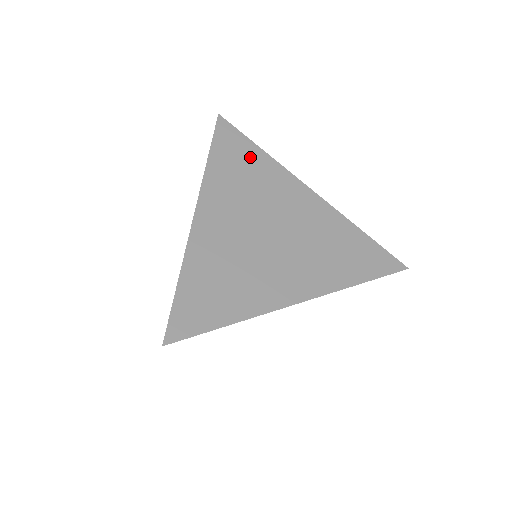
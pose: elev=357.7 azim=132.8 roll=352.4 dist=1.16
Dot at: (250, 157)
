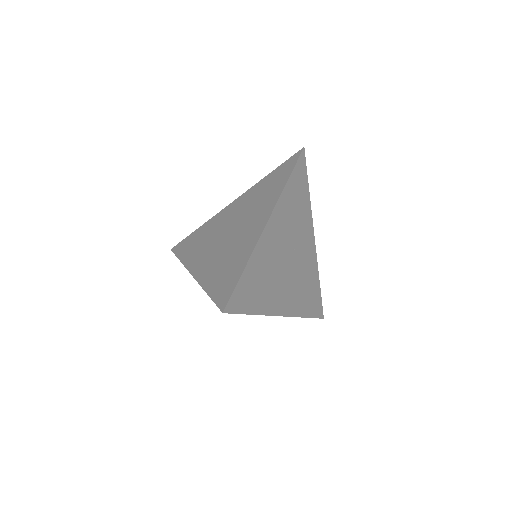
Dot at: (196, 236)
